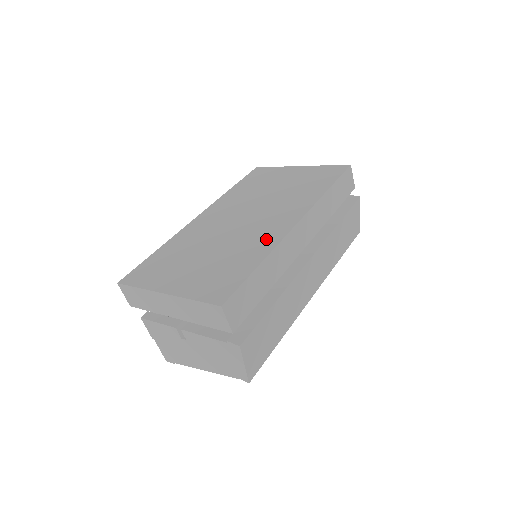
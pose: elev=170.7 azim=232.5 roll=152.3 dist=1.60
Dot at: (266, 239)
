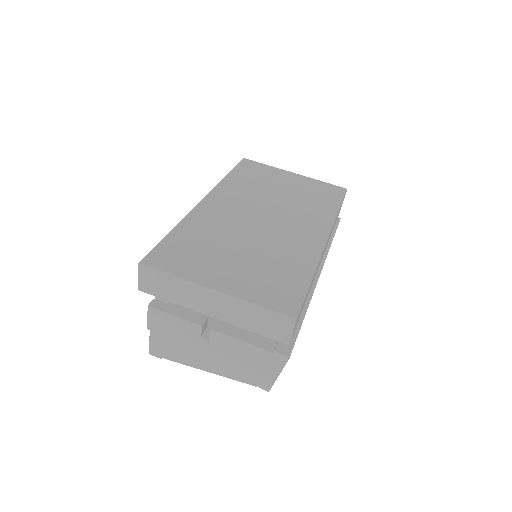
Dot at: (304, 250)
